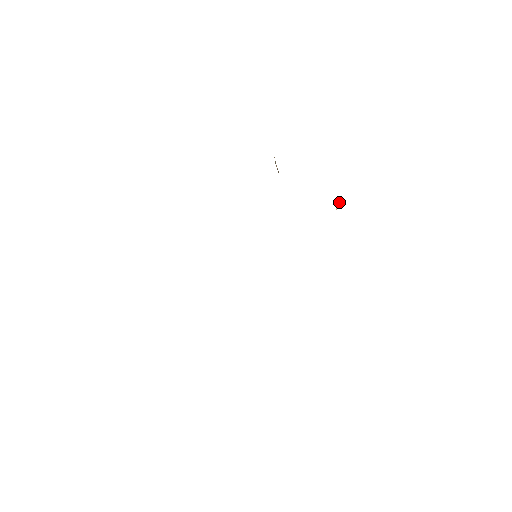
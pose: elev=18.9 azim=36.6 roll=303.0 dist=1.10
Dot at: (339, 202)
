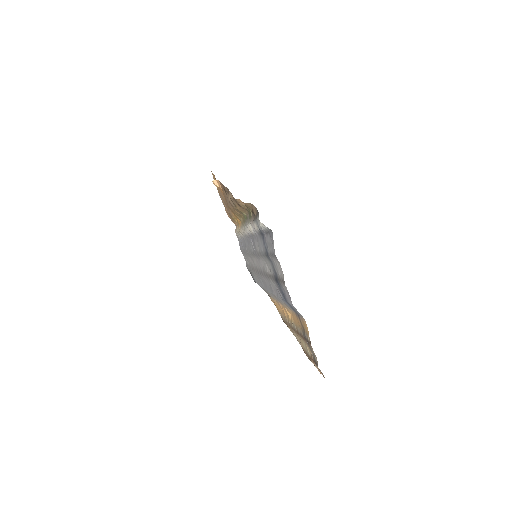
Dot at: (213, 181)
